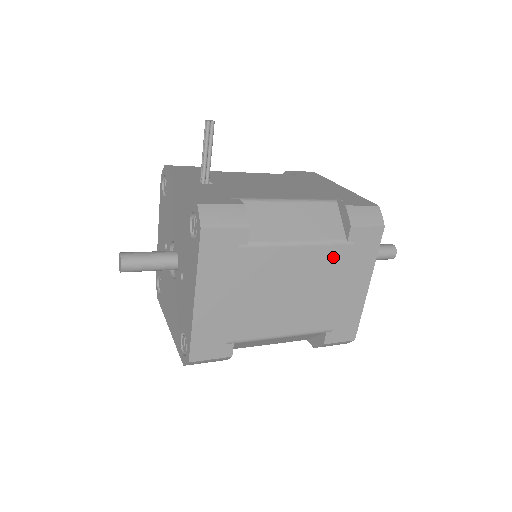
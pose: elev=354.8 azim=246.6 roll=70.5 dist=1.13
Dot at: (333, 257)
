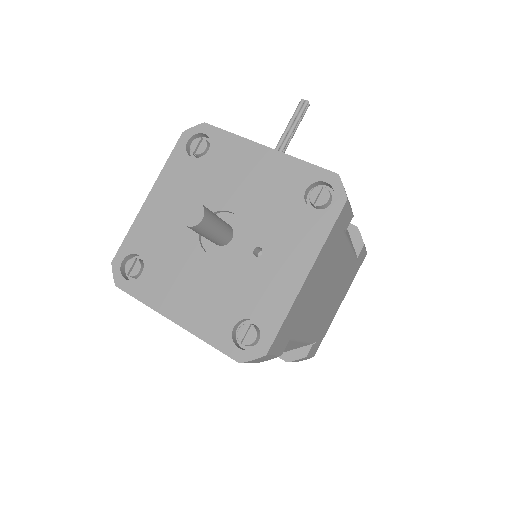
Dot at: (349, 268)
